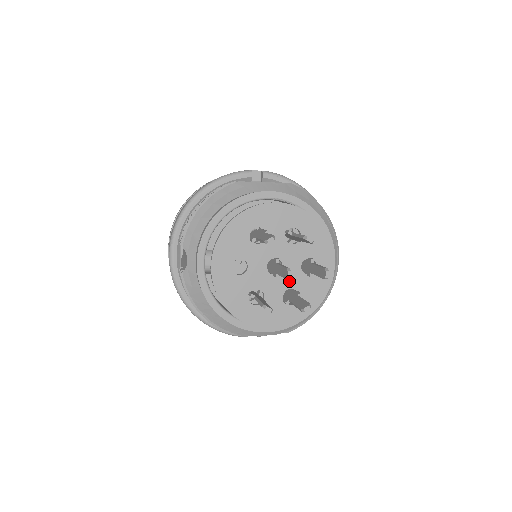
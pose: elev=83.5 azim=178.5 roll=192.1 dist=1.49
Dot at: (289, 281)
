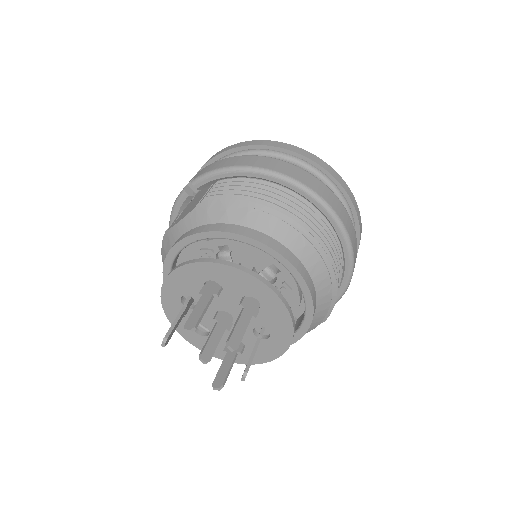
Dot at: occluded
